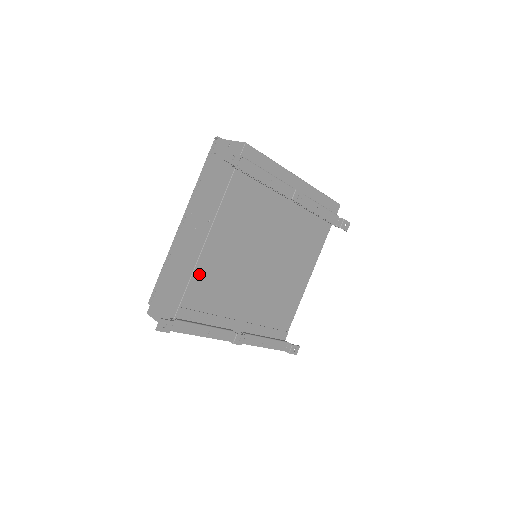
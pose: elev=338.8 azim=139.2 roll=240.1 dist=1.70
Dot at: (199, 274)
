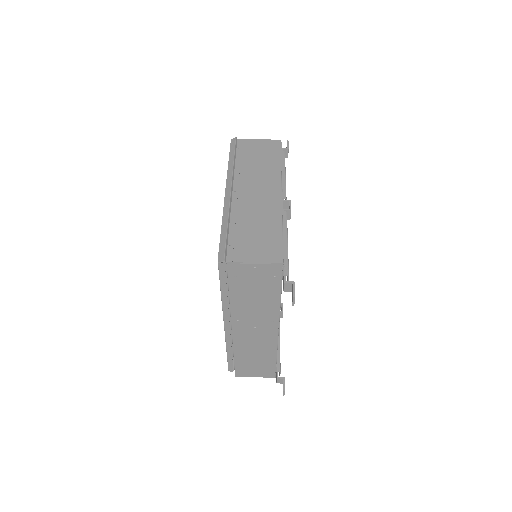
Dot at: occluded
